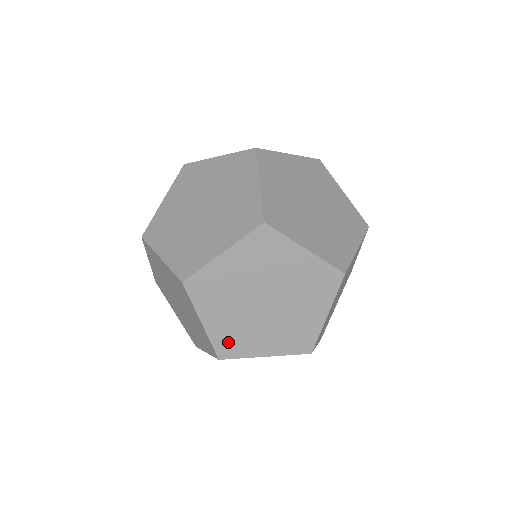
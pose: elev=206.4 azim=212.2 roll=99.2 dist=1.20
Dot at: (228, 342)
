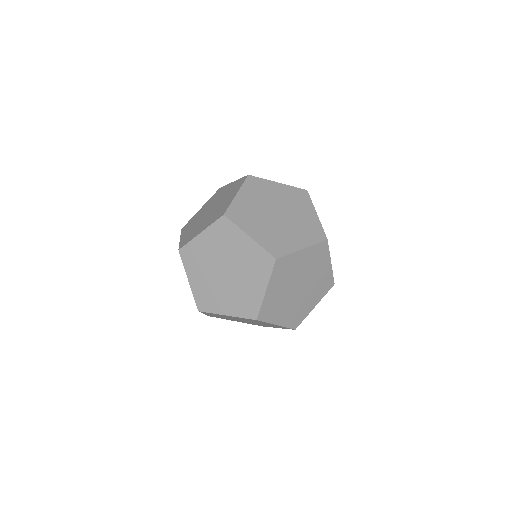
Dot at: (239, 212)
